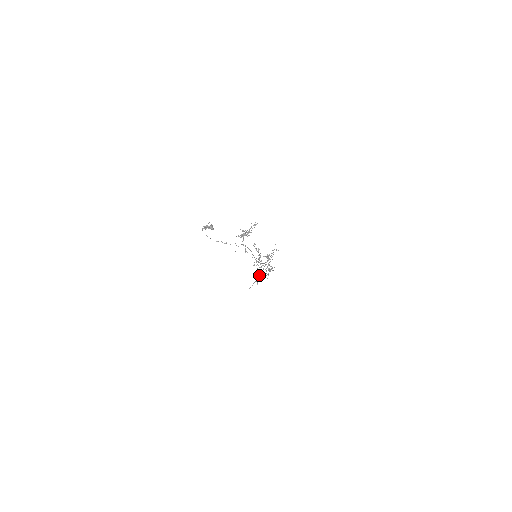
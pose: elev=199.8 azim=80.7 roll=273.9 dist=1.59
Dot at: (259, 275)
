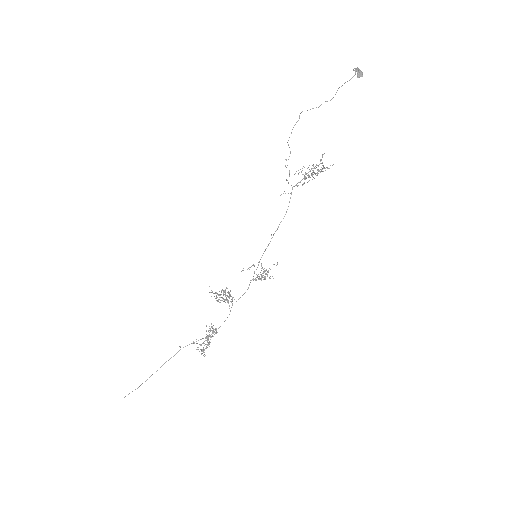
Dot at: occluded
